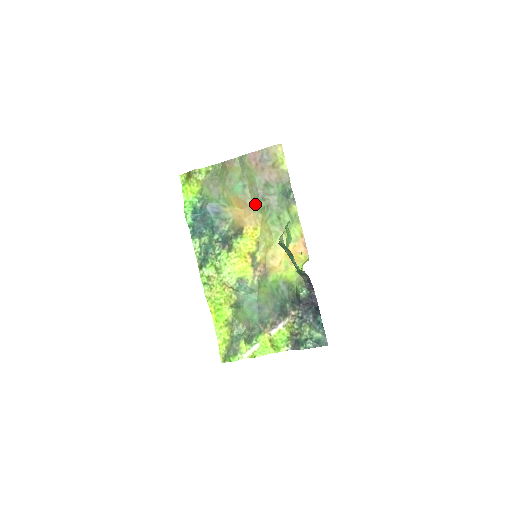
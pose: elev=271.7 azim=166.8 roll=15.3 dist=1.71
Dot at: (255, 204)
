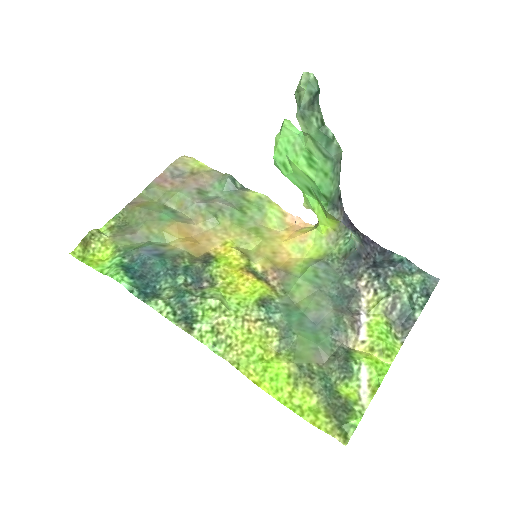
Dot at: (202, 219)
